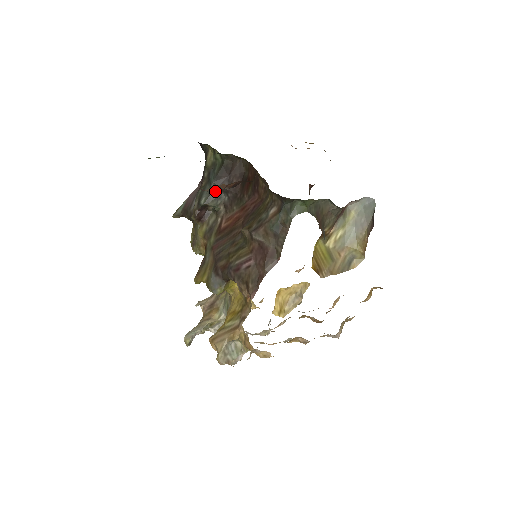
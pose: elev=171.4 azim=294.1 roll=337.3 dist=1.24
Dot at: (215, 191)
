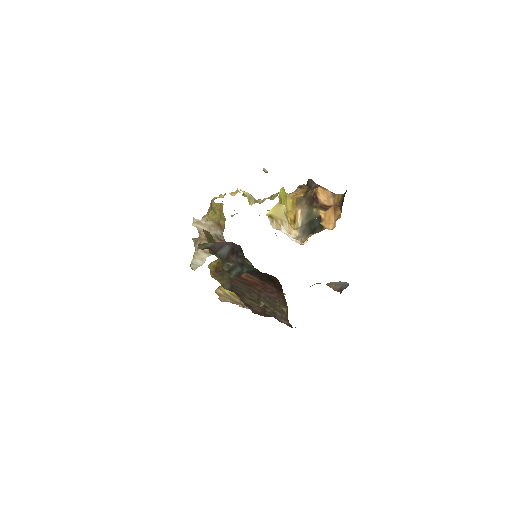
Dot at: occluded
